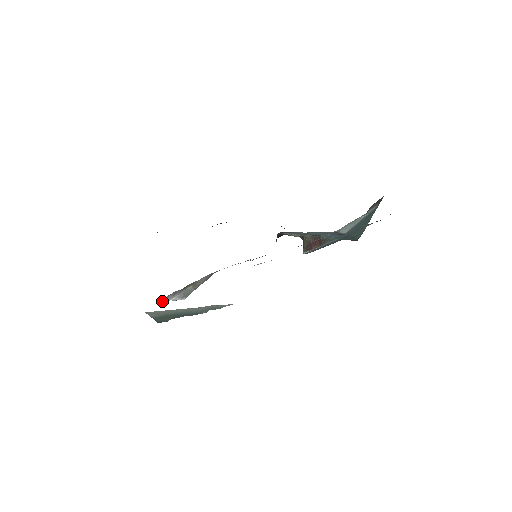
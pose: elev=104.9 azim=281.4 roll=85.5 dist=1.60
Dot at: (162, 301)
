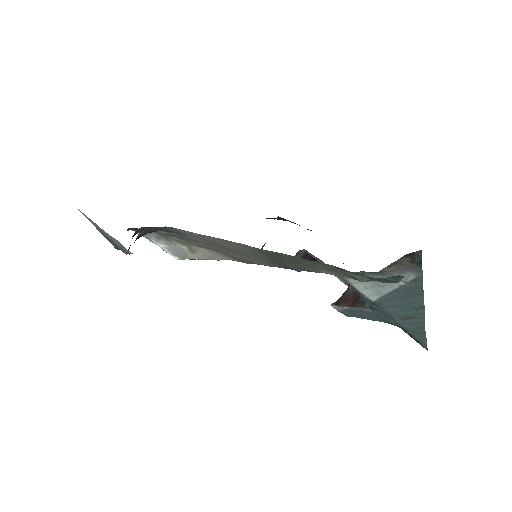
Dot at: (147, 238)
